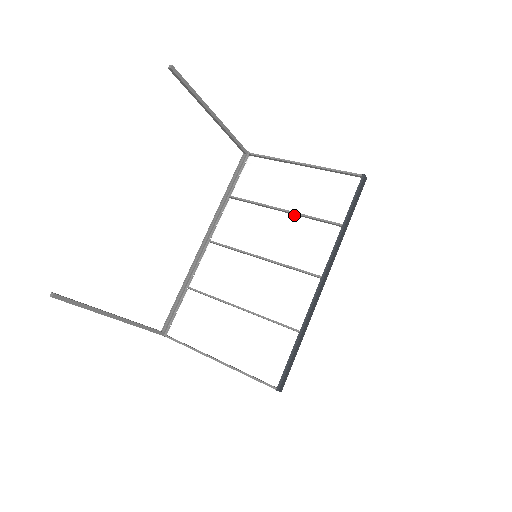
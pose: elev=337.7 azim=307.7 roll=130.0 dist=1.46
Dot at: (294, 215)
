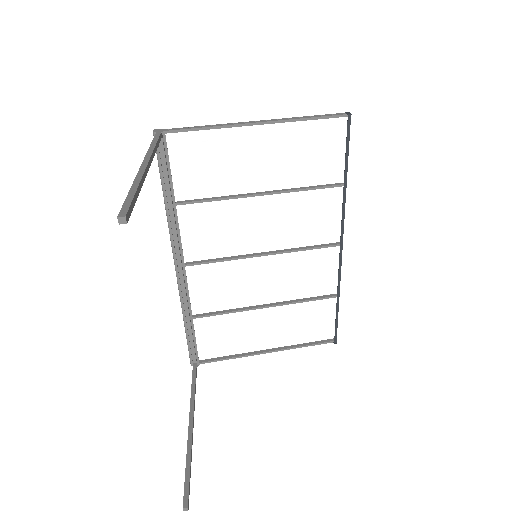
Dot at: (277, 193)
